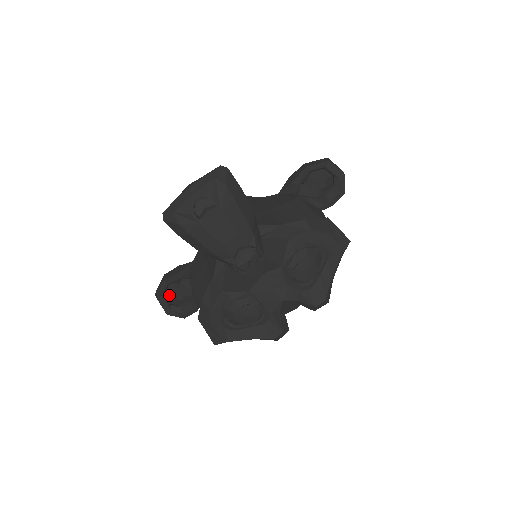
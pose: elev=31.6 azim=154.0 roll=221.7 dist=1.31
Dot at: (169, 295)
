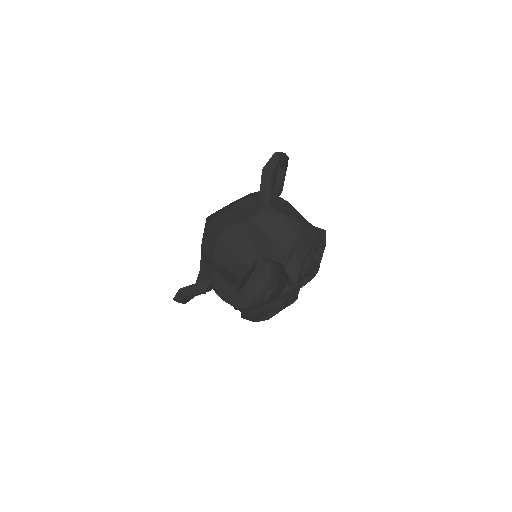
Dot at: occluded
